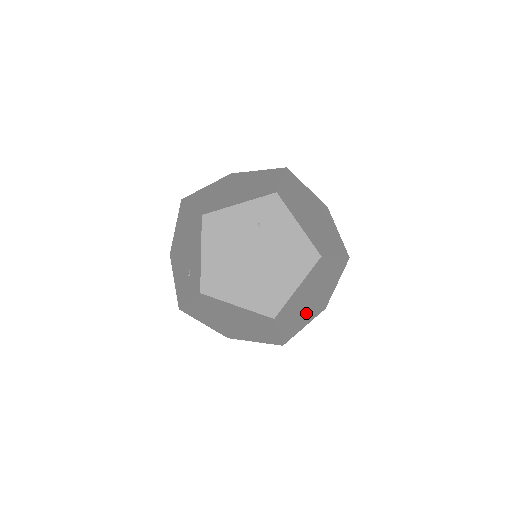
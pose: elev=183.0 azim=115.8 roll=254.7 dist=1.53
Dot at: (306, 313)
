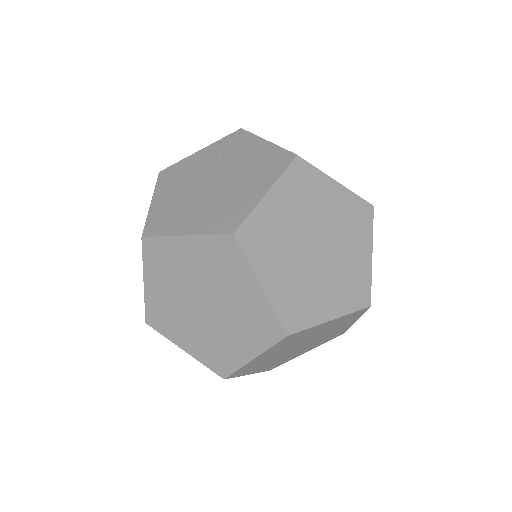
Dot at: (319, 281)
